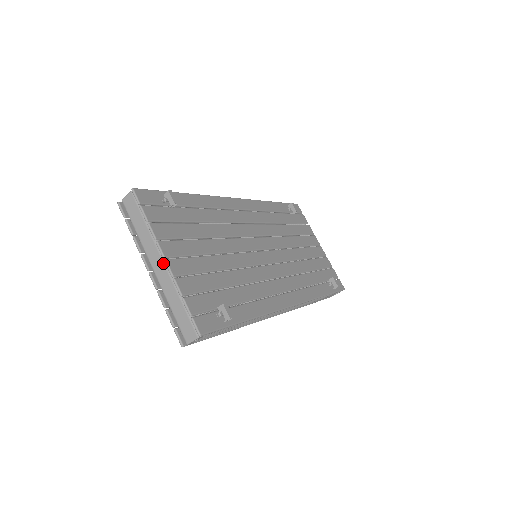
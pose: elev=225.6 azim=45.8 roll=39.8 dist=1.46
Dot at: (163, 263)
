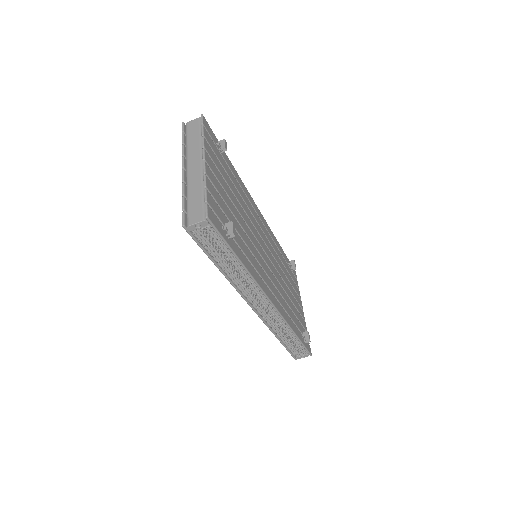
Dot at: (200, 165)
